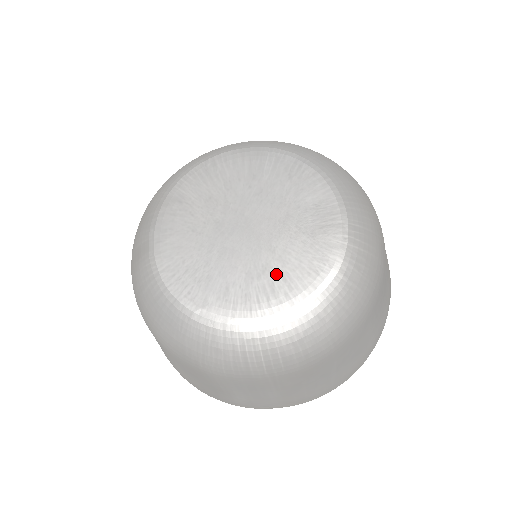
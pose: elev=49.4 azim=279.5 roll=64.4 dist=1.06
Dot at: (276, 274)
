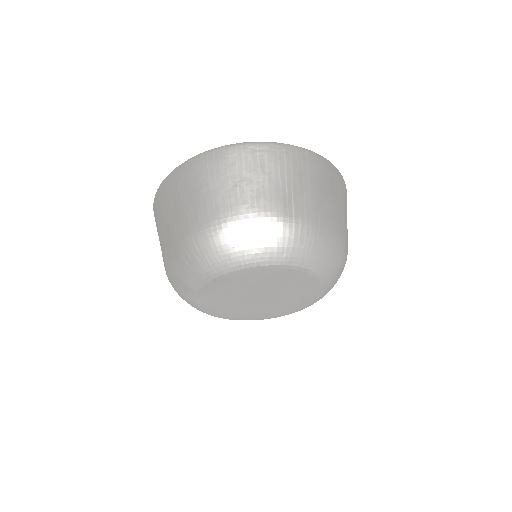
Dot at: (263, 312)
